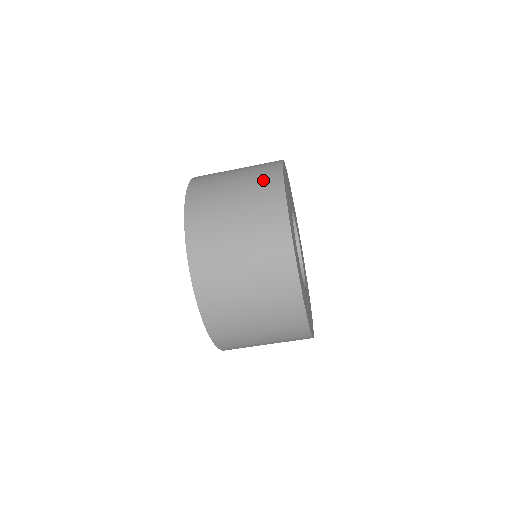
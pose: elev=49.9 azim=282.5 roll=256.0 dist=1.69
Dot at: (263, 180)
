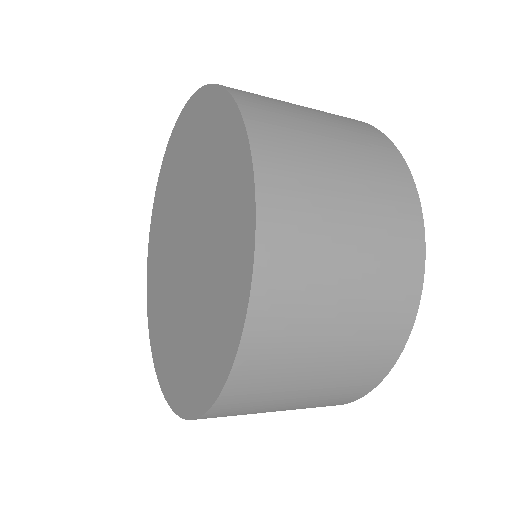
Dot at: (335, 400)
